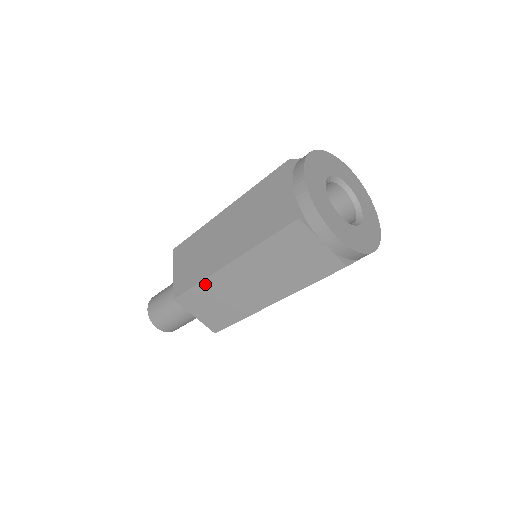
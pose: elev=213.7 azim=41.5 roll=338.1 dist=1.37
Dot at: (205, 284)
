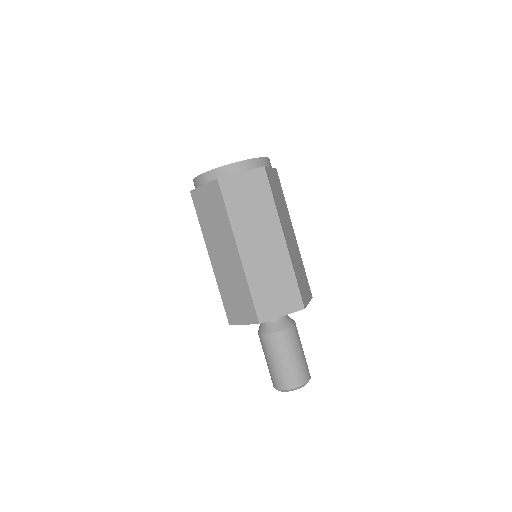
Dot at: (221, 289)
